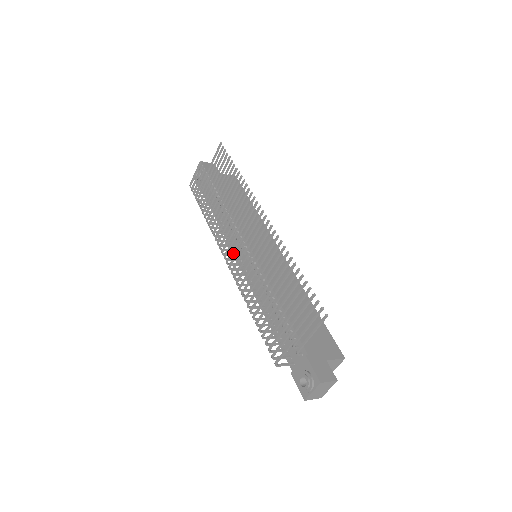
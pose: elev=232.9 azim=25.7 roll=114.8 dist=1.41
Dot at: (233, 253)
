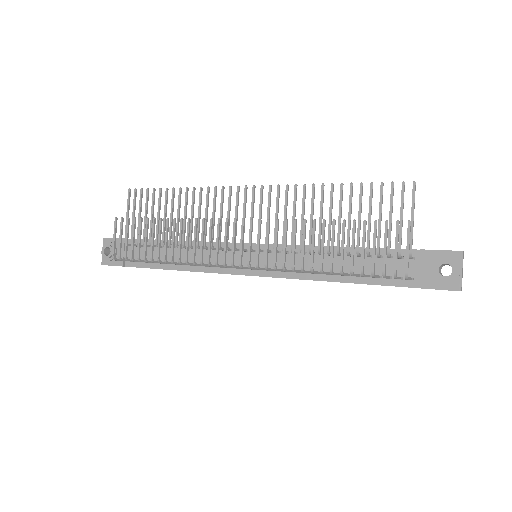
Dot at: (226, 273)
